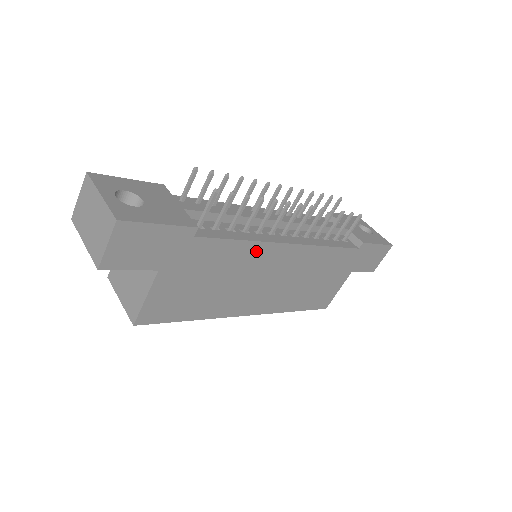
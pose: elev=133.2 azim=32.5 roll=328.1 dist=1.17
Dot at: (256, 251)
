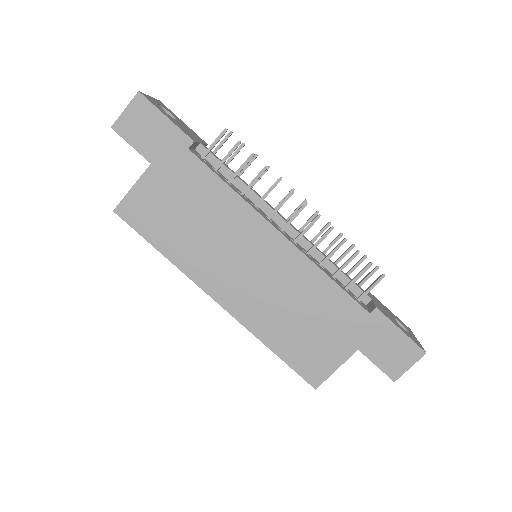
Dot at: (241, 212)
